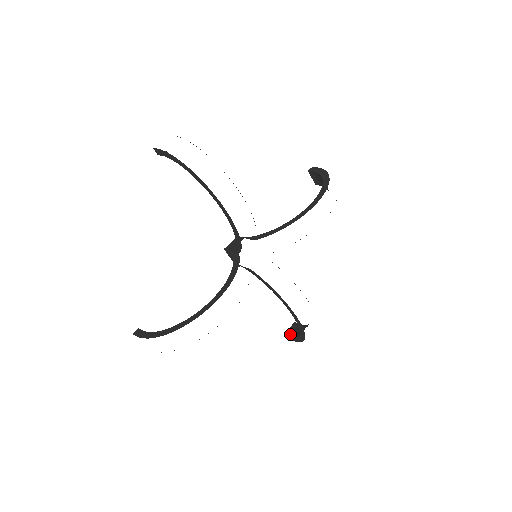
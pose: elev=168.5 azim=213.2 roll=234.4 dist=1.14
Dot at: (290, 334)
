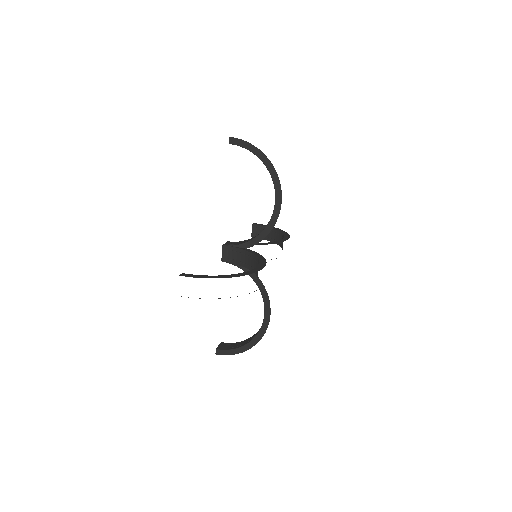
Dot at: (224, 348)
